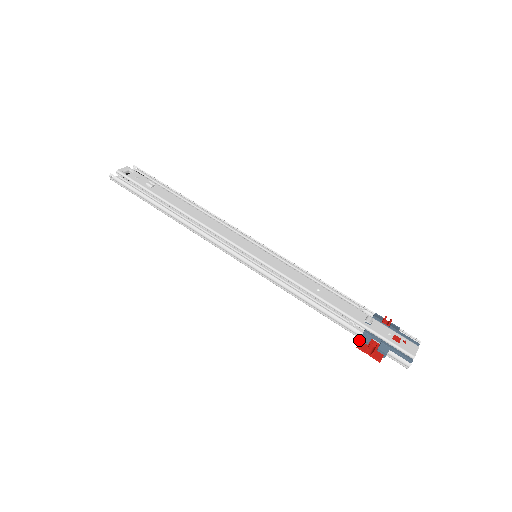
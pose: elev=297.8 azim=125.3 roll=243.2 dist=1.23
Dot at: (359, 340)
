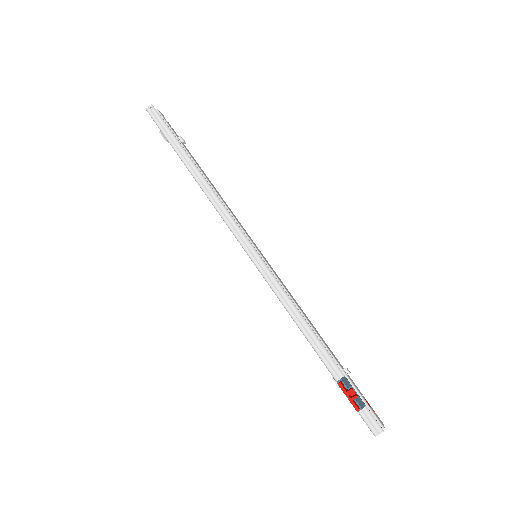
Dot at: (339, 380)
